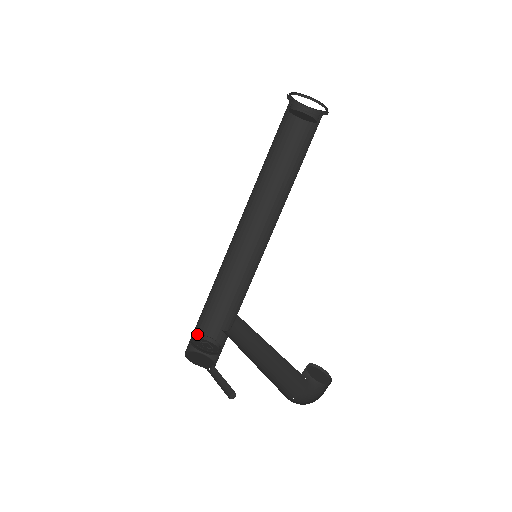
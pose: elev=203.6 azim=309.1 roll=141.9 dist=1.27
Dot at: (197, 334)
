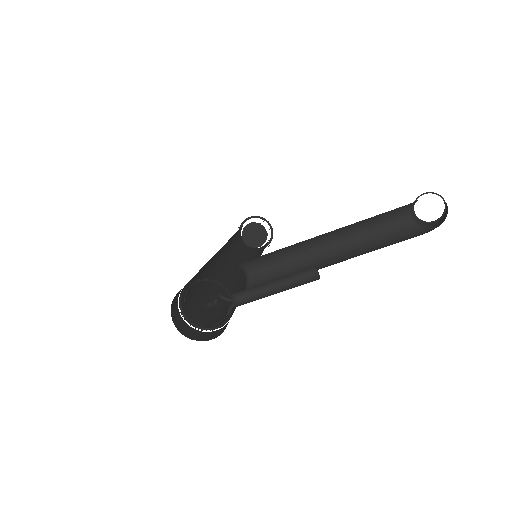
Dot at: (179, 305)
